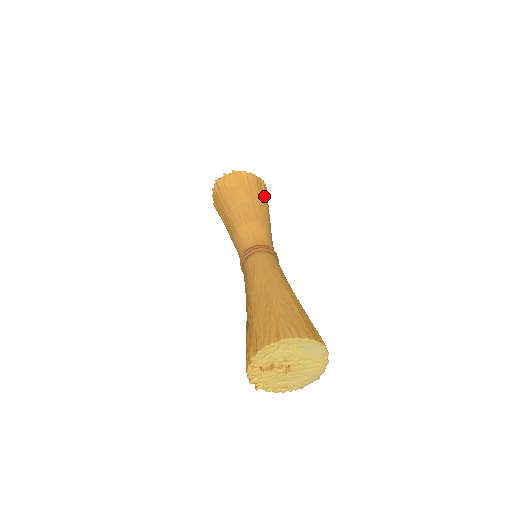
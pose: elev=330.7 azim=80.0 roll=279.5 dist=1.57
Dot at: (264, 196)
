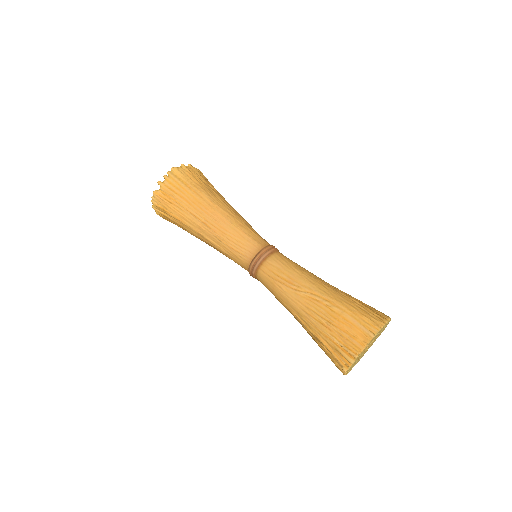
Dot at: occluded
